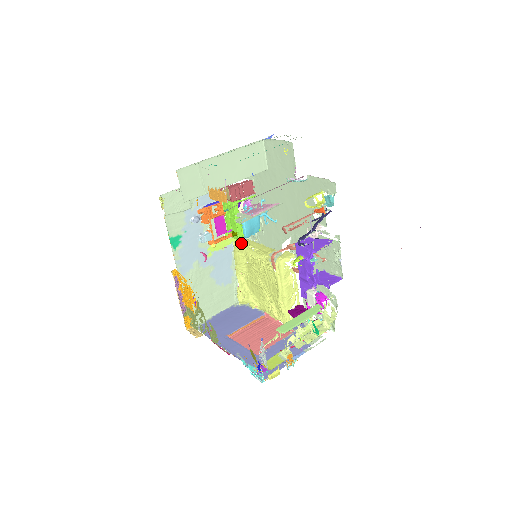
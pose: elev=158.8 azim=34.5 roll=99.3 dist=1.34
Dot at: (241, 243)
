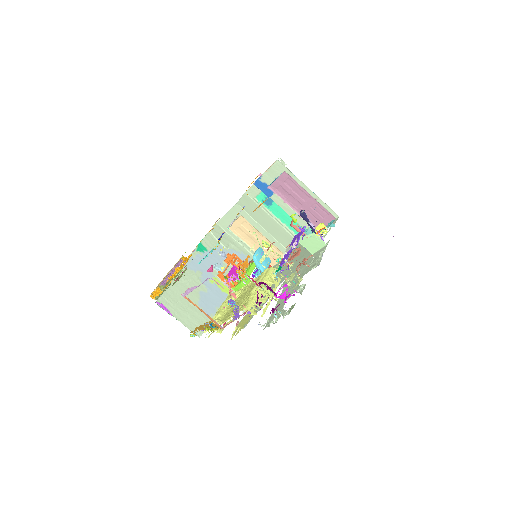
Dot at: occluded
